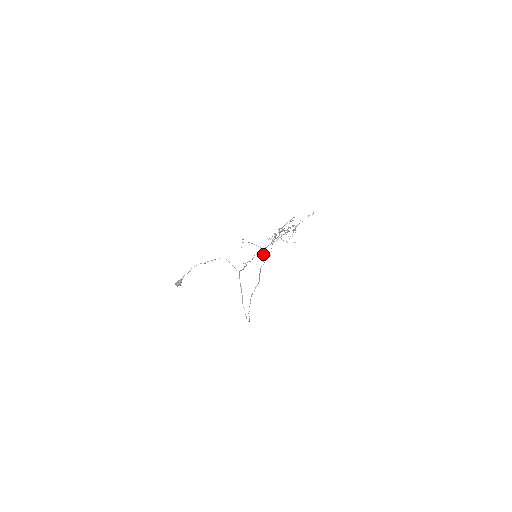
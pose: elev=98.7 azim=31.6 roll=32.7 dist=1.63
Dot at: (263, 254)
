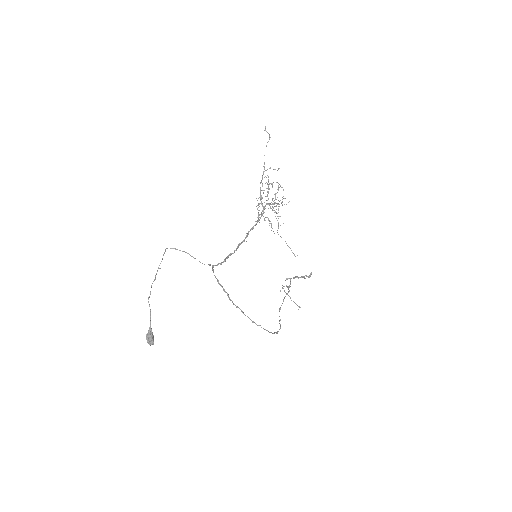
Dot at: occluded
